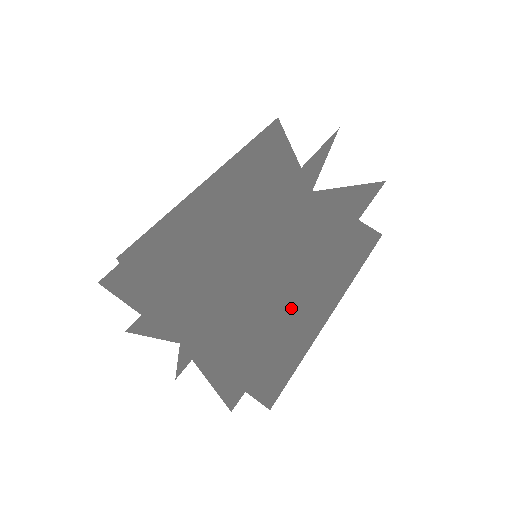
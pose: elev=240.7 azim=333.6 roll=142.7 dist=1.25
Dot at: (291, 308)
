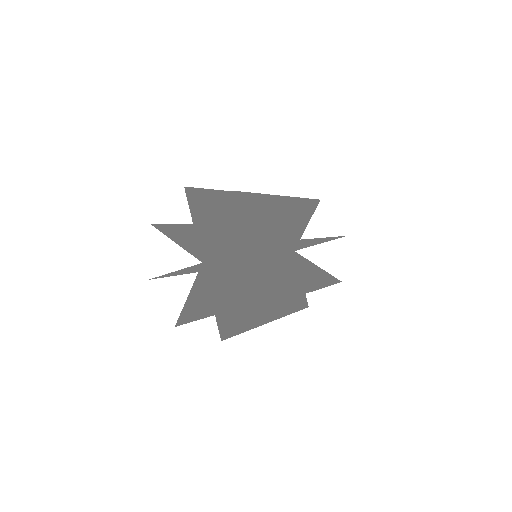
Dot at: (283, 298)
